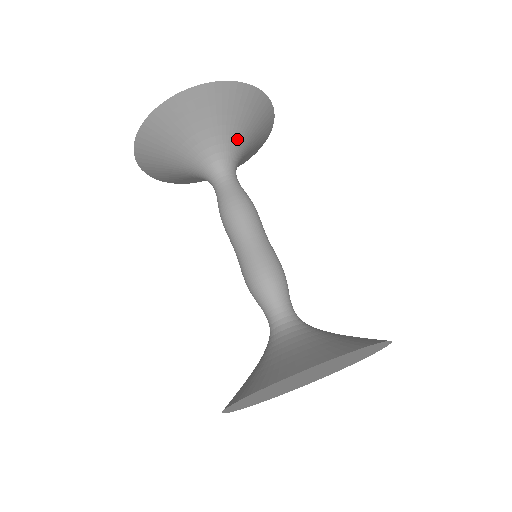
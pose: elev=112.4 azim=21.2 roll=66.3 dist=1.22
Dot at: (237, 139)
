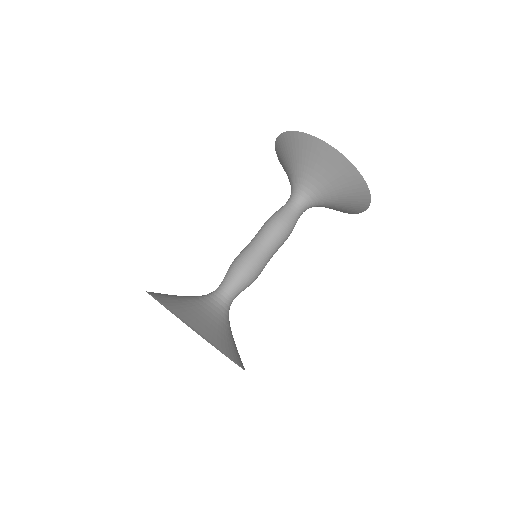
Dot at: (329, 197)
